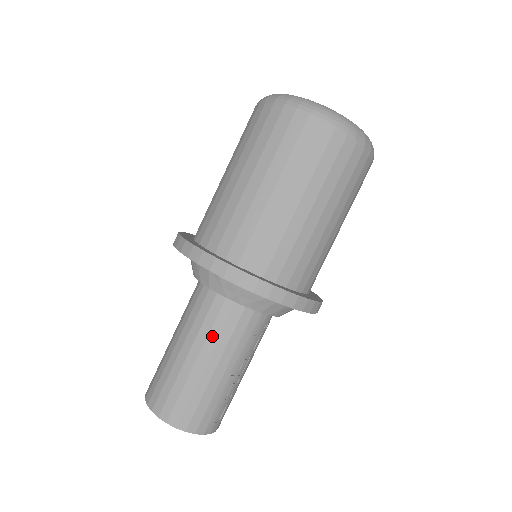
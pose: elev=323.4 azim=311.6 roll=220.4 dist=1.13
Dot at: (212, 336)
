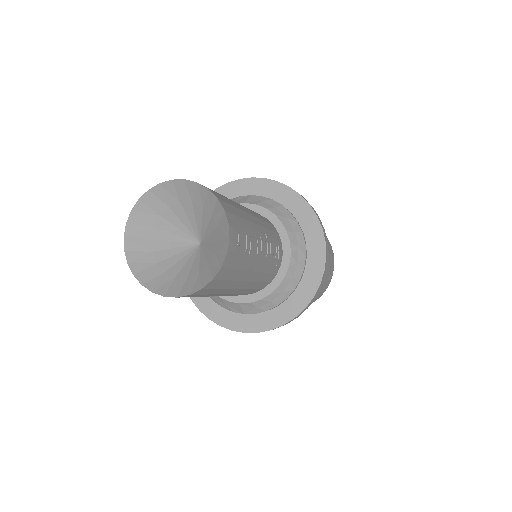
Dot at: (247, 208)
